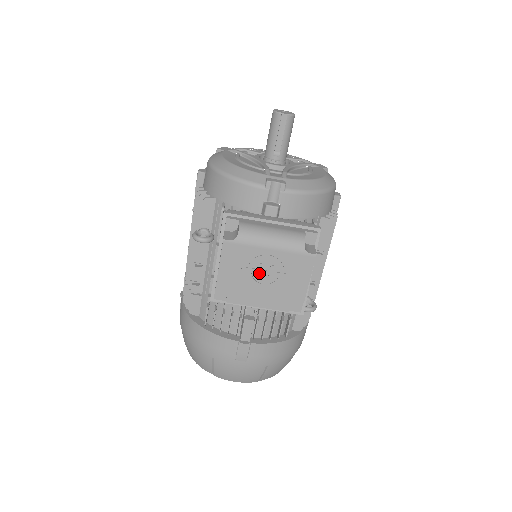
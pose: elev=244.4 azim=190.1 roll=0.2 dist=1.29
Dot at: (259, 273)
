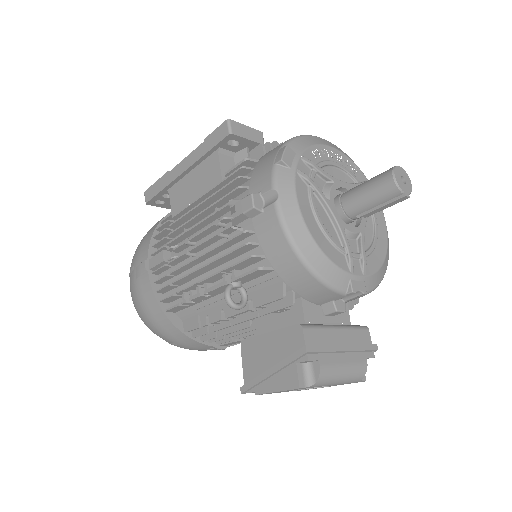
Dot at: occluded
